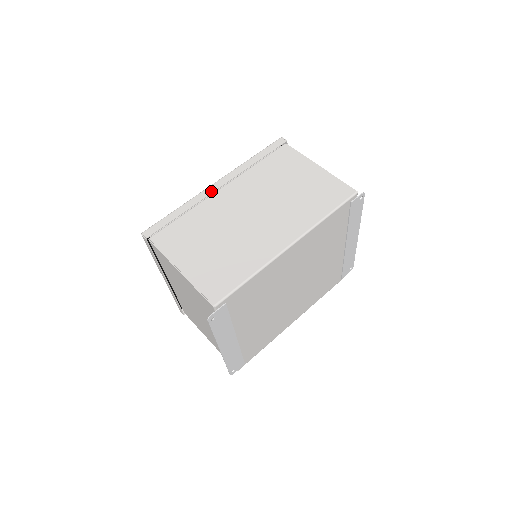
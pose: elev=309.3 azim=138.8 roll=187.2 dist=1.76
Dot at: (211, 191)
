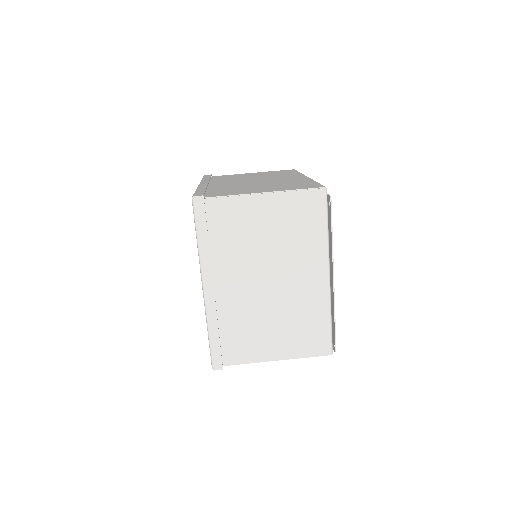
Dot at: (205, 184)
